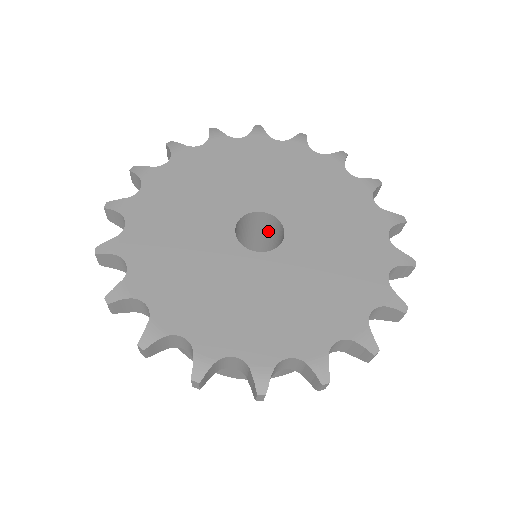
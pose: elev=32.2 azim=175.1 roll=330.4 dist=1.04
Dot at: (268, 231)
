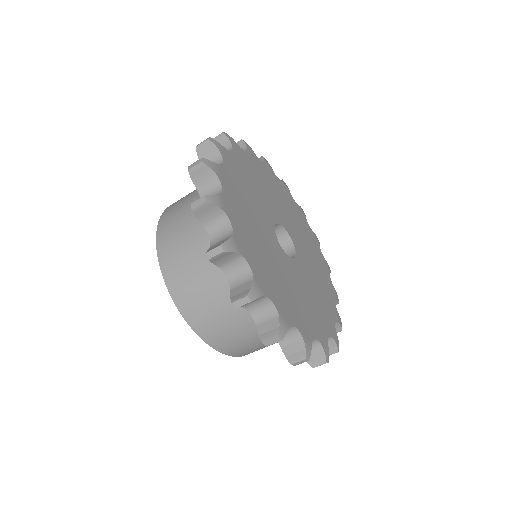
Dot at: occluded
